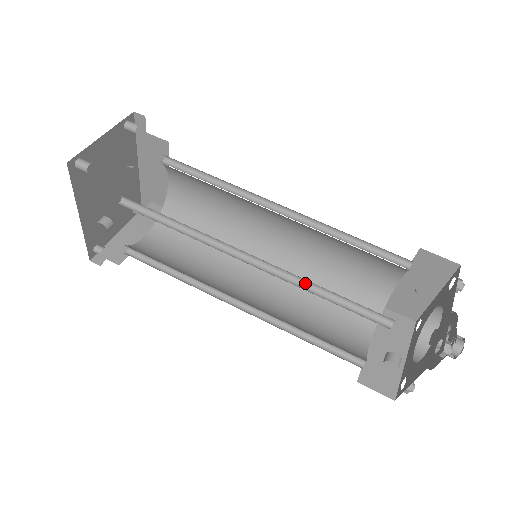
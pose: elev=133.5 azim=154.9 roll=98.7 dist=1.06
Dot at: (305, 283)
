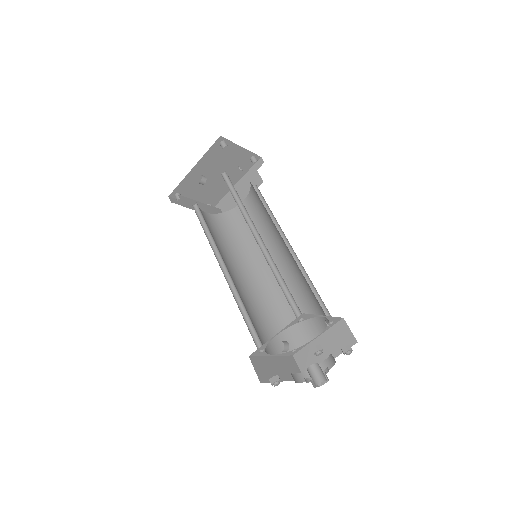
Dot at: (275, 270)
